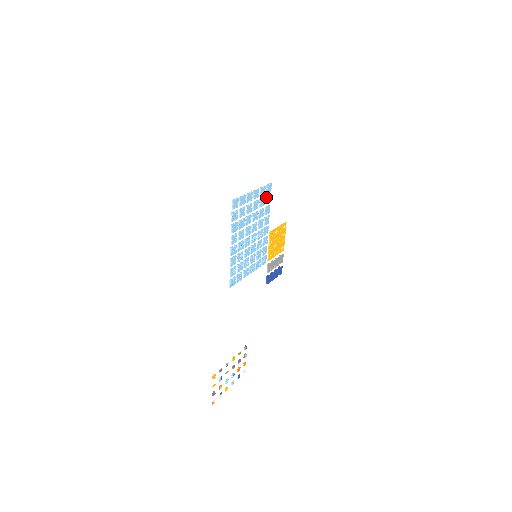
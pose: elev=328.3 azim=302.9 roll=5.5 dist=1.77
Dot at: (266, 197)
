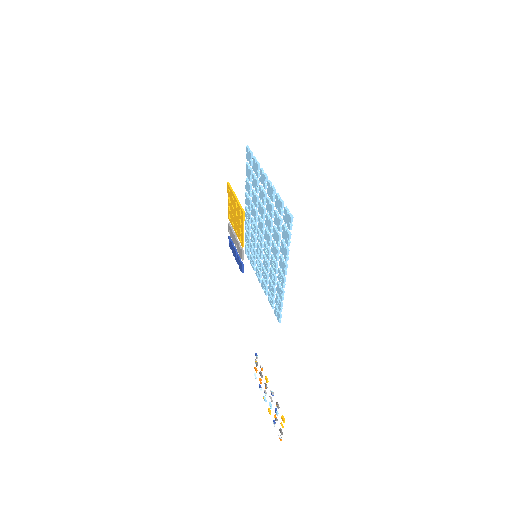
Dot at: (252, 172)
